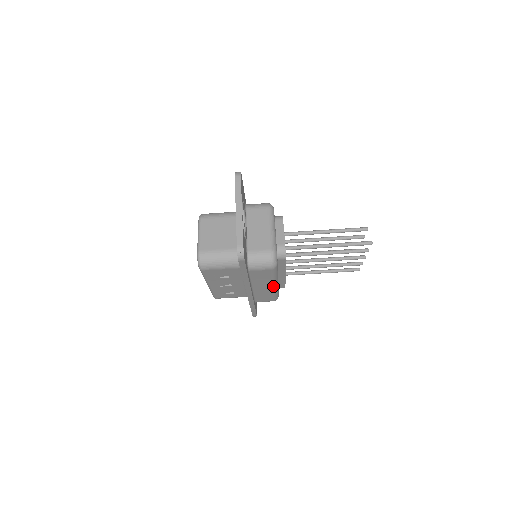
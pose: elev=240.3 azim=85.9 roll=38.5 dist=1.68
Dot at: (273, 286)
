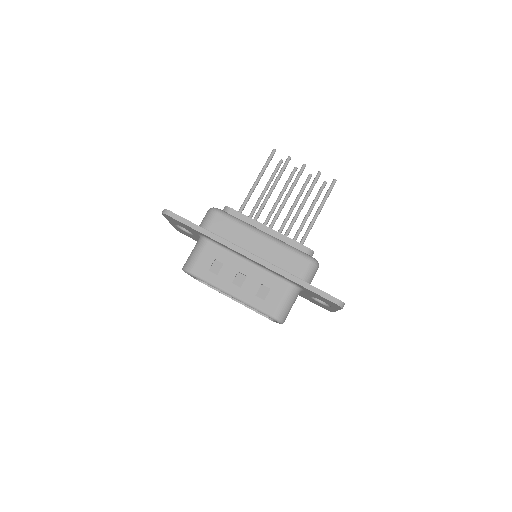
Dot at: (261, 236)
